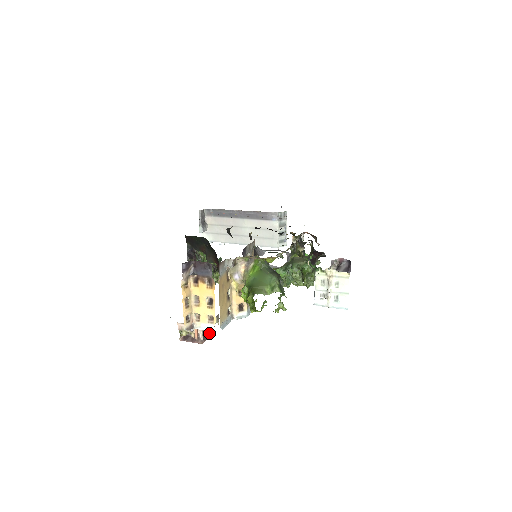
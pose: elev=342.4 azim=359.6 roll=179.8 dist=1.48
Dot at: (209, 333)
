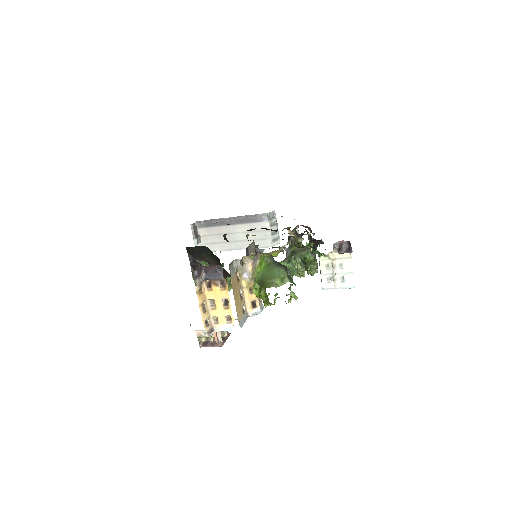
Dot at: occluded
